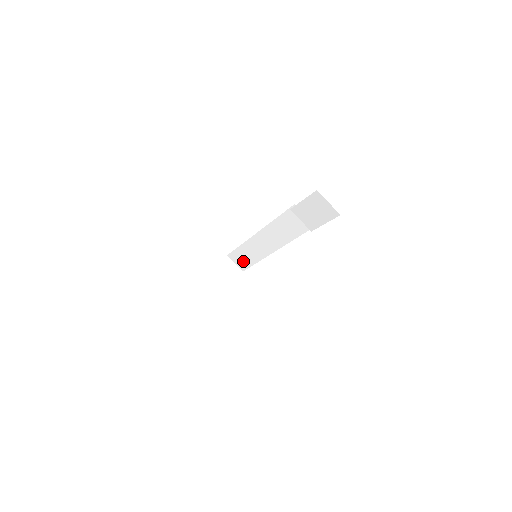
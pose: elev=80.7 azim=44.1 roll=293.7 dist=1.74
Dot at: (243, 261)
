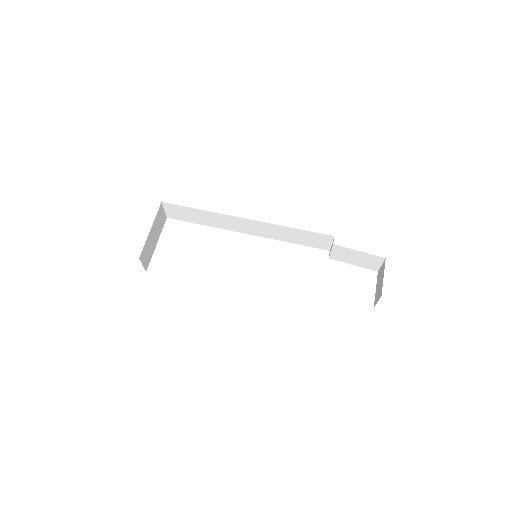
Dot at: (184, 215)
